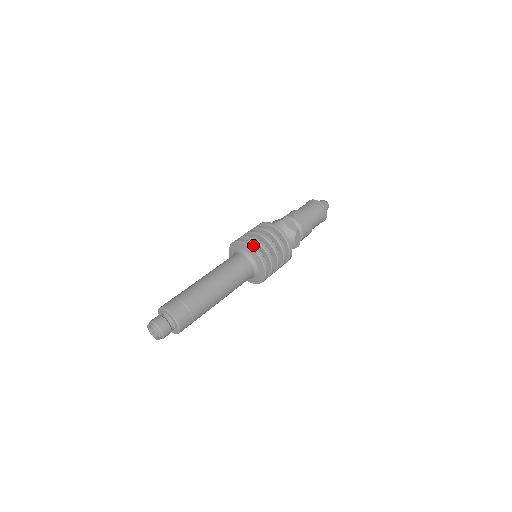
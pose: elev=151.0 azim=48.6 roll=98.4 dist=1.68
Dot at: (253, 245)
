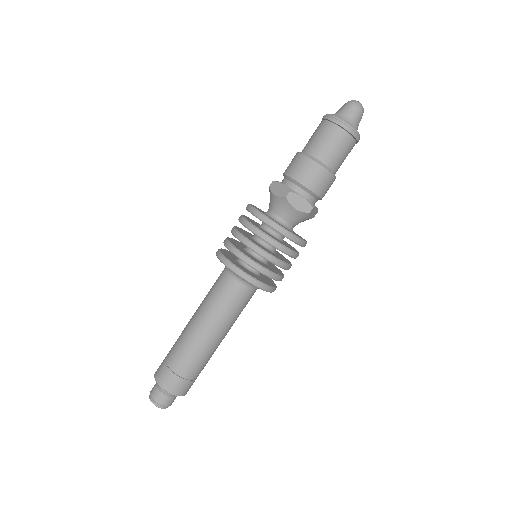
Dot at: (221, 255)
